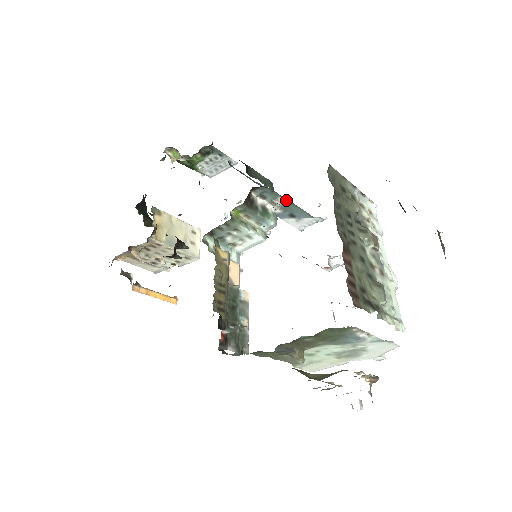
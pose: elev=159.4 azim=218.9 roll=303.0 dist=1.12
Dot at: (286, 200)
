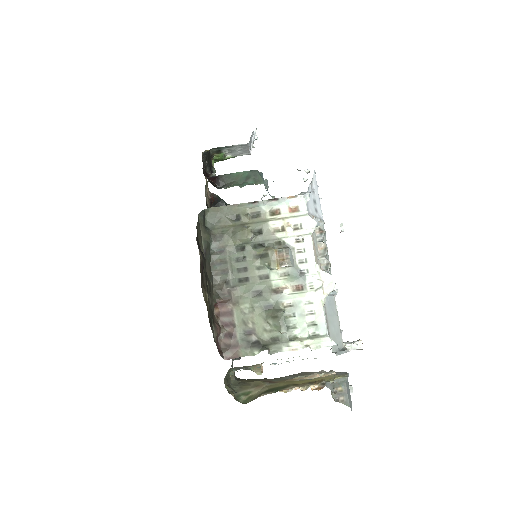
Dot at: occluded
